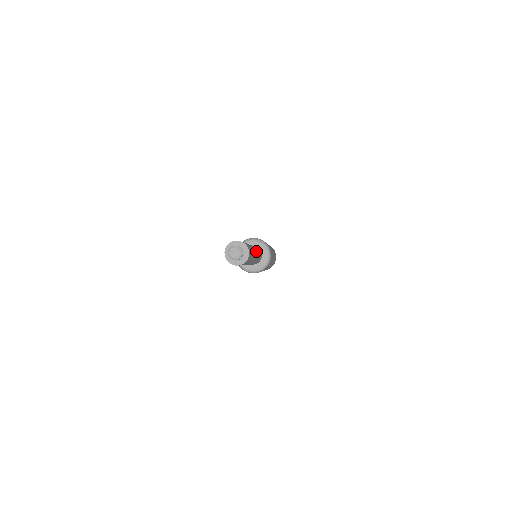
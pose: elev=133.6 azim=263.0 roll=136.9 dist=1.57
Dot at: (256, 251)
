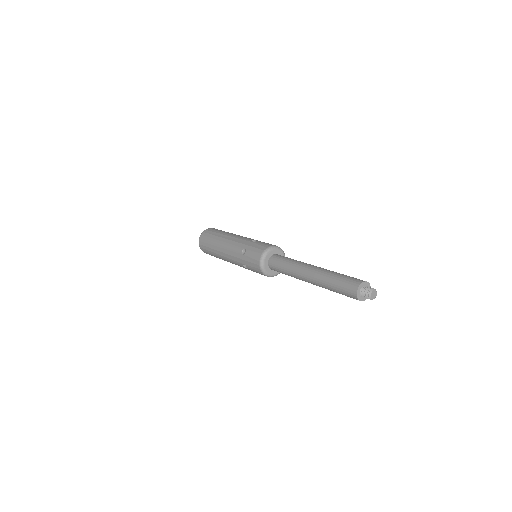
Dot at: occluded
